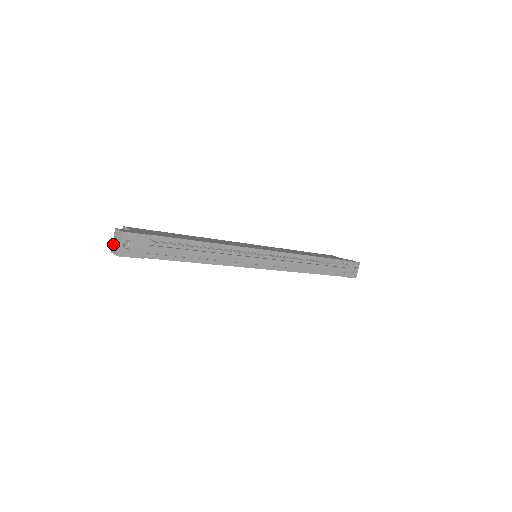
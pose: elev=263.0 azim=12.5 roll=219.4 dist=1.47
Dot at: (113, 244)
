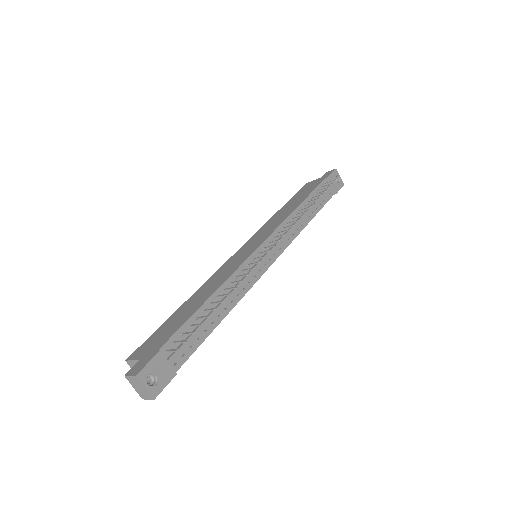
Dot at: (137, 391)
